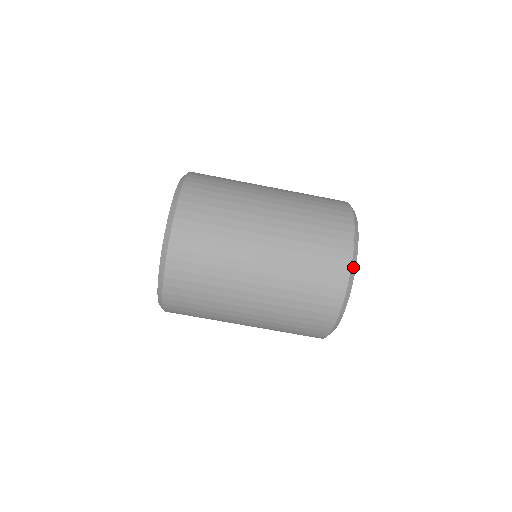
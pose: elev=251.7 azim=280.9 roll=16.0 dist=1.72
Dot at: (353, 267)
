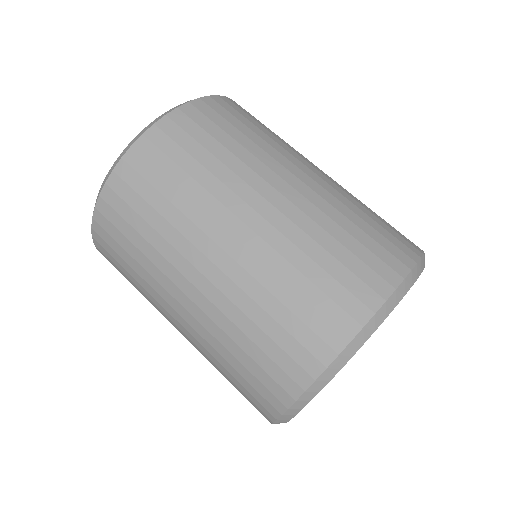
Dot at: (401, 290)
